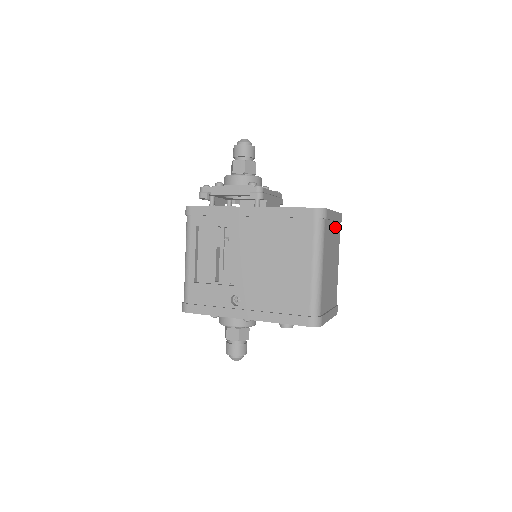
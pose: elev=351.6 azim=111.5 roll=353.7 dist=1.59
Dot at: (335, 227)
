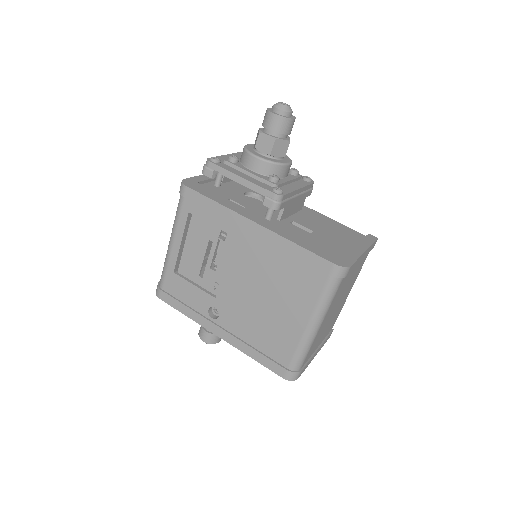
Dot at: (360, 262)
